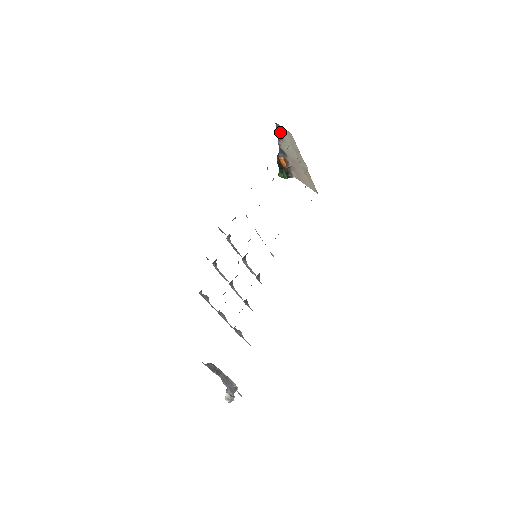
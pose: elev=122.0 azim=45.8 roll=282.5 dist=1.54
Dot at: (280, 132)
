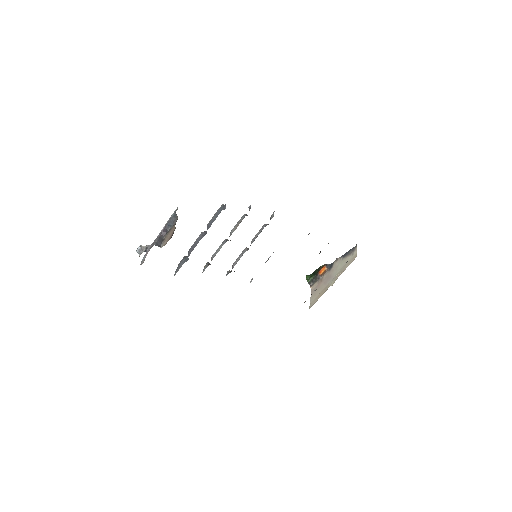
Dot at: (350, 252)
